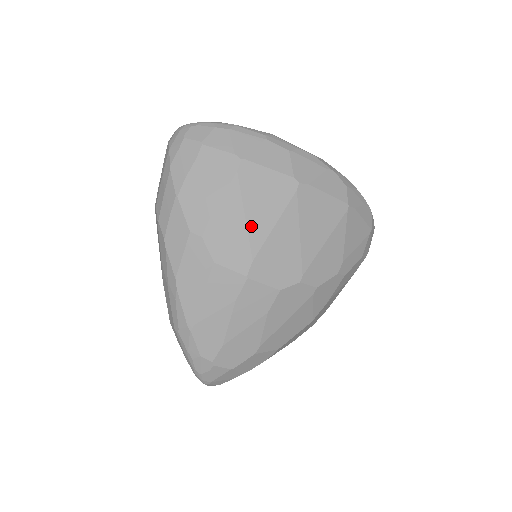
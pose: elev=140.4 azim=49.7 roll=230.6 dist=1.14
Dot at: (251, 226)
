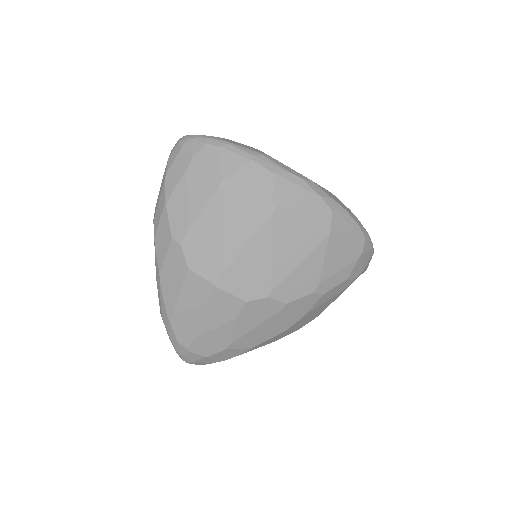
Dot at: (225, 241)
